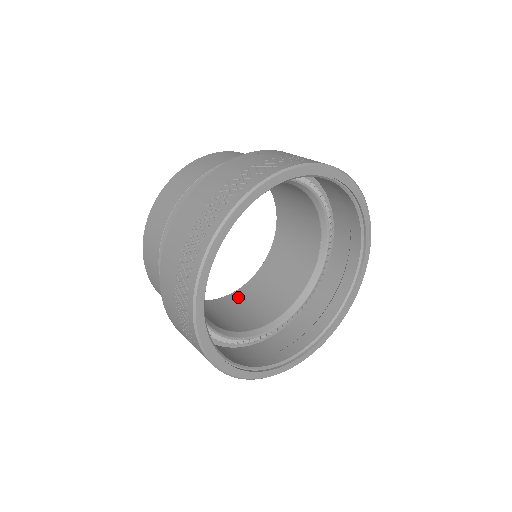
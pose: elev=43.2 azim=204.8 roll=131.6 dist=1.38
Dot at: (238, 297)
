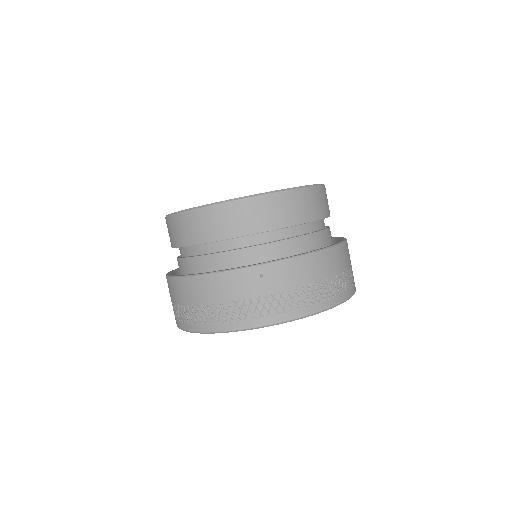
Dot at: occluded
